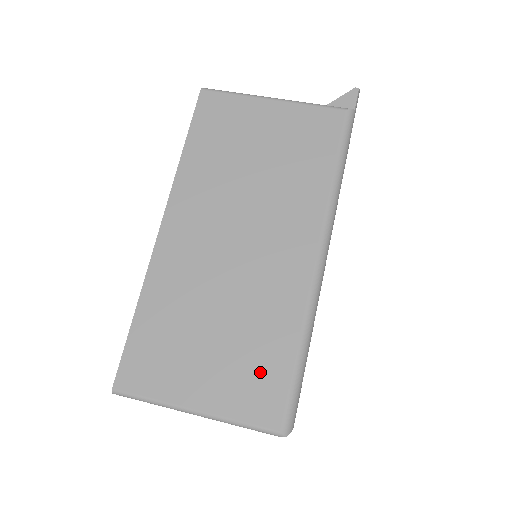
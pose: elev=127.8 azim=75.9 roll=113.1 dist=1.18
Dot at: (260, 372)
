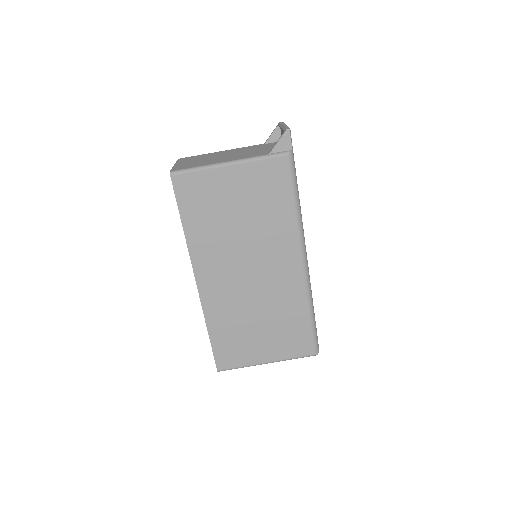
Dot at: (293, 334)
